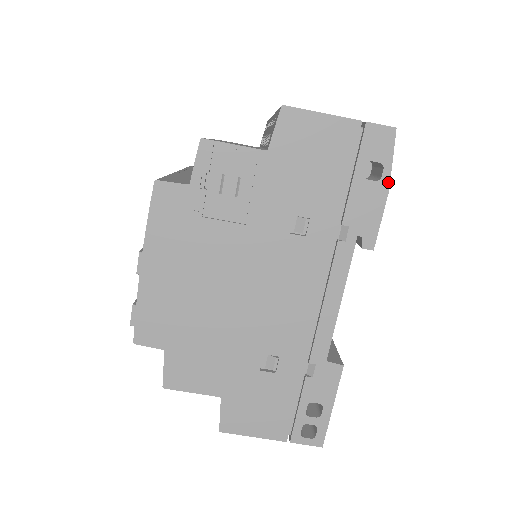
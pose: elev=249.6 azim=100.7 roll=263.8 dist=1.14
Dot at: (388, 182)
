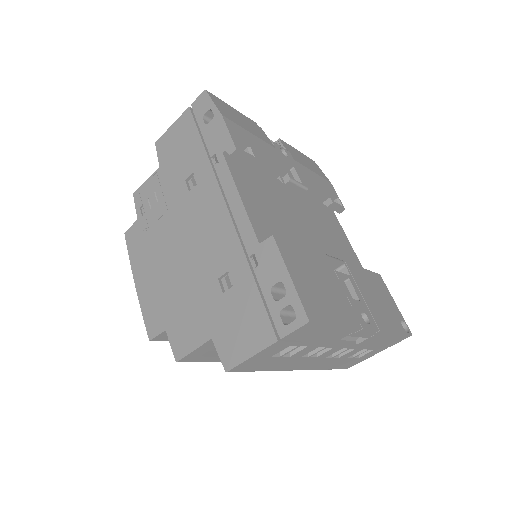
Dot at: (218, 112)
